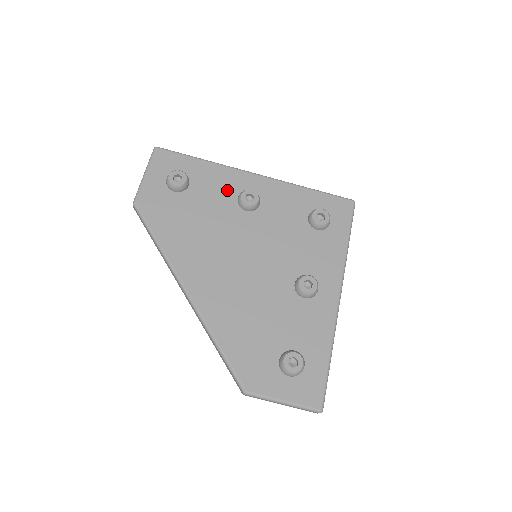
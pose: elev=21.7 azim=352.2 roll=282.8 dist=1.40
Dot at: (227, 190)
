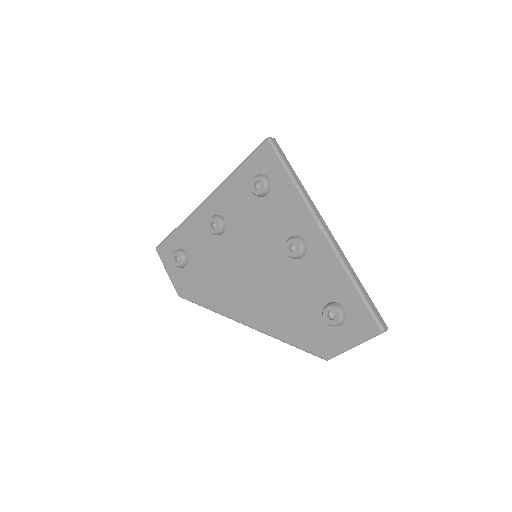
Dot at: (203, 232)
